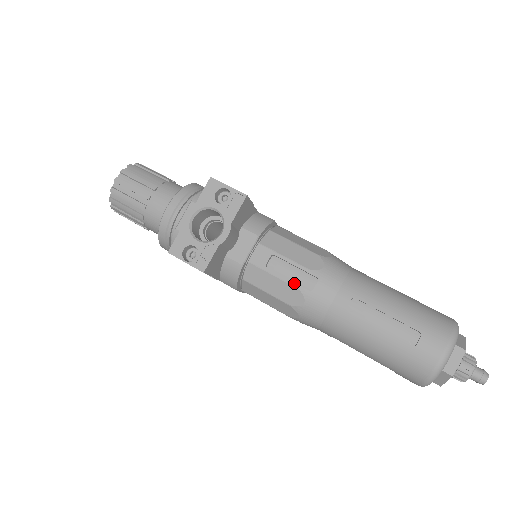
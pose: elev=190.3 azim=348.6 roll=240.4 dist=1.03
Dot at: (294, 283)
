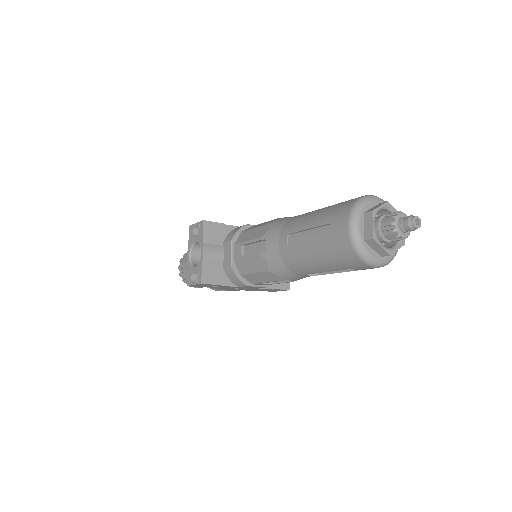
Dot at: (256, 254)
